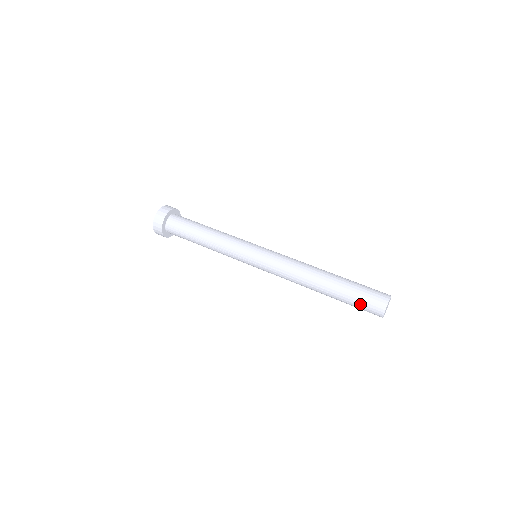
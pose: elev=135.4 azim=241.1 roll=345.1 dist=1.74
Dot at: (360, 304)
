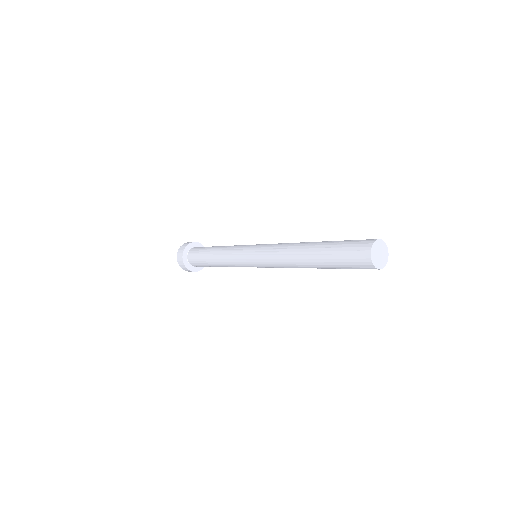
Dot at: (346, 248)
